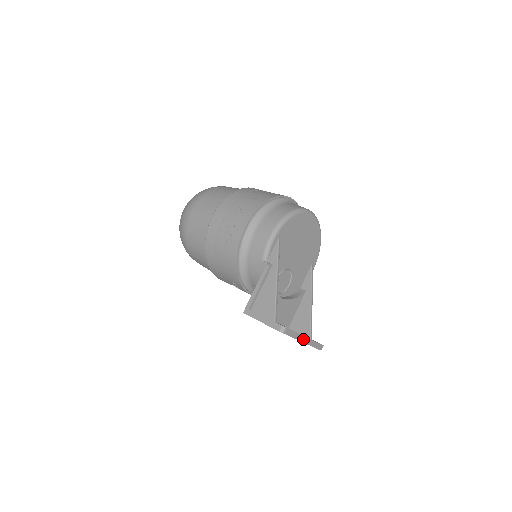
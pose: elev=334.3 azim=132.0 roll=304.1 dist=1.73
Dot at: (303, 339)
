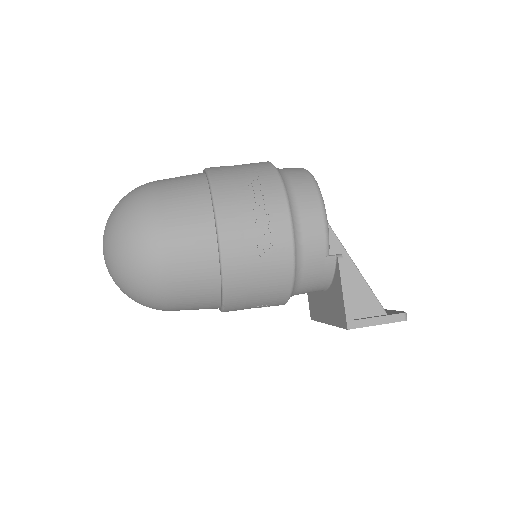
Dot at: occluded
